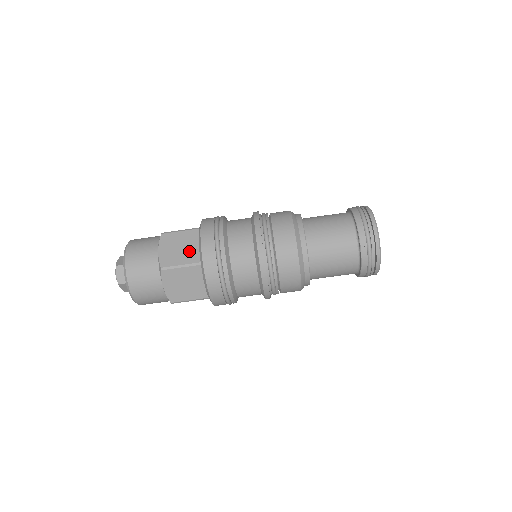
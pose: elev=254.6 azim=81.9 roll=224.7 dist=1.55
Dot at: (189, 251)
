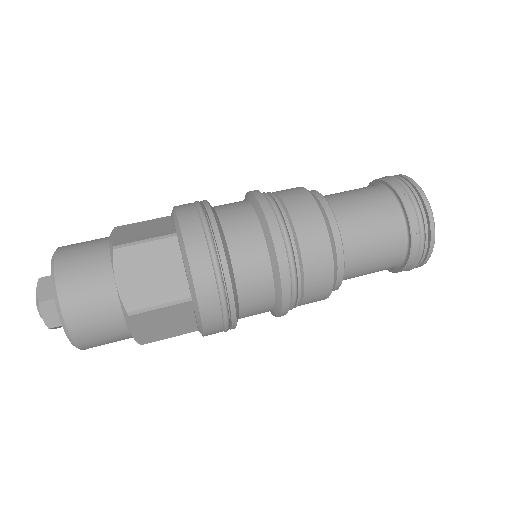
Dot at: (158, 229)
